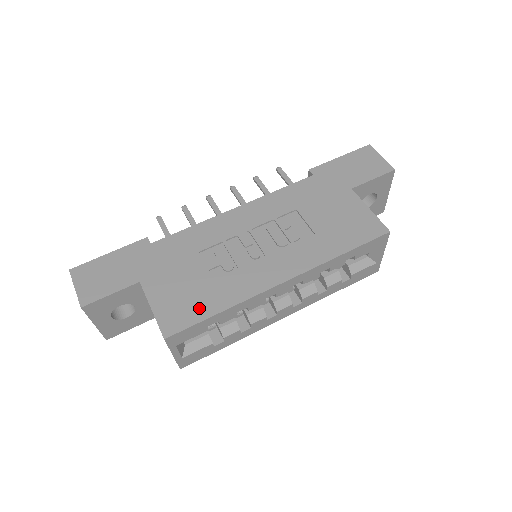
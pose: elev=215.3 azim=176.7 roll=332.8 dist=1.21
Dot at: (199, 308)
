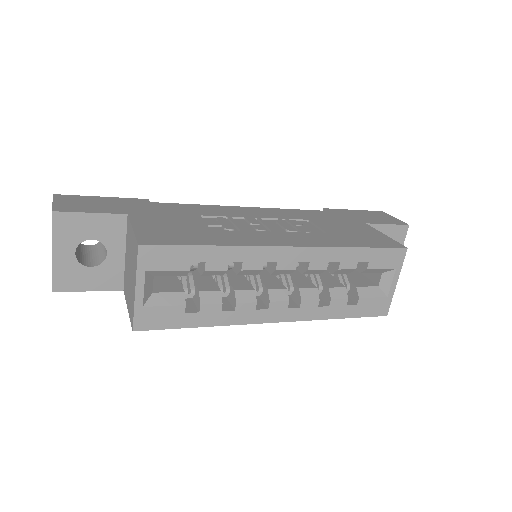
Dot at: (188, 238)
